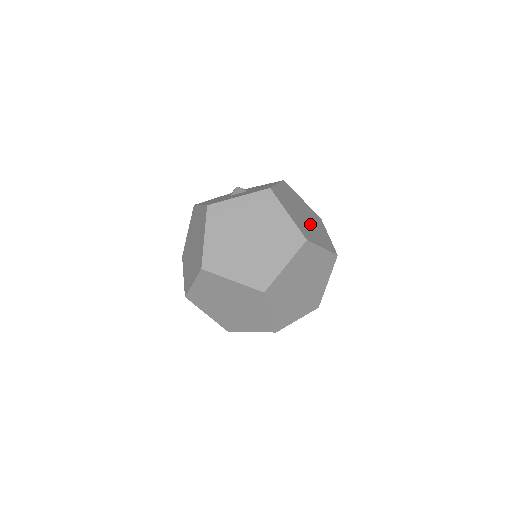
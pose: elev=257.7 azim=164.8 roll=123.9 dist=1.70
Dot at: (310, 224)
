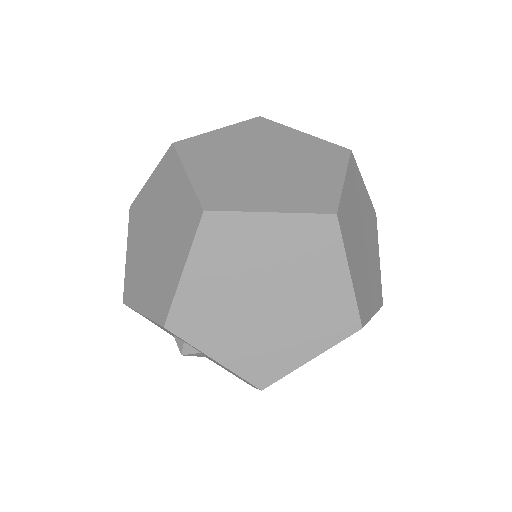
Dot at: (362, 253)
